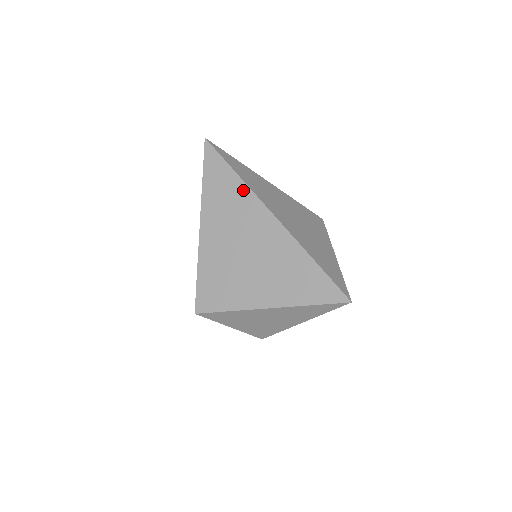
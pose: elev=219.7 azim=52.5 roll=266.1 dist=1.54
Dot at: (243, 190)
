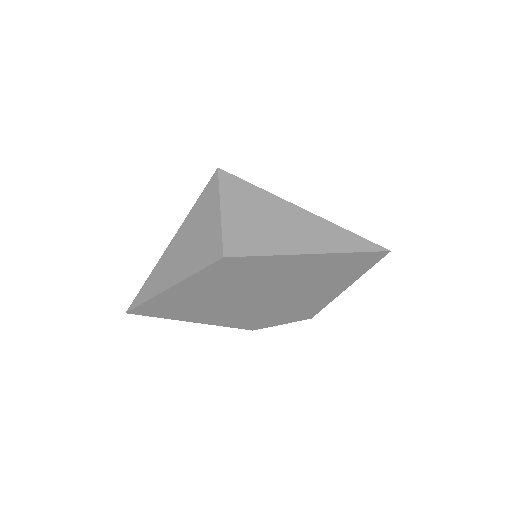
Dot at: occluded
